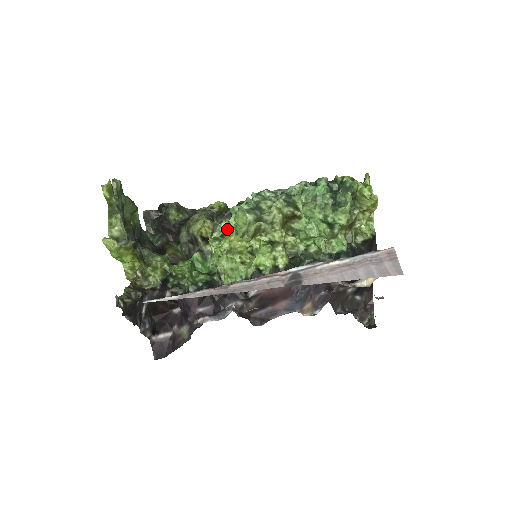
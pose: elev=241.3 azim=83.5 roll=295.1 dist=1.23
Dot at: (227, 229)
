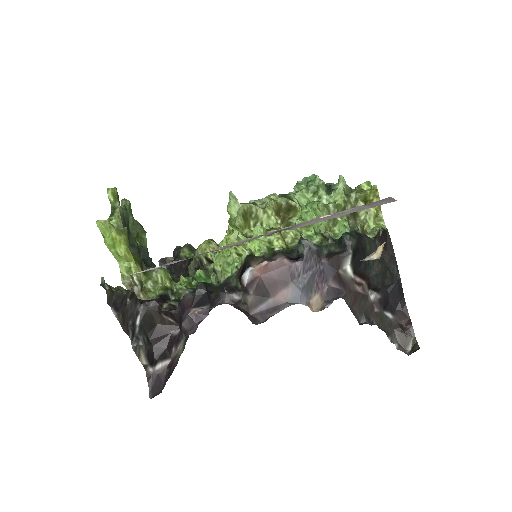
Dot at: occluded
